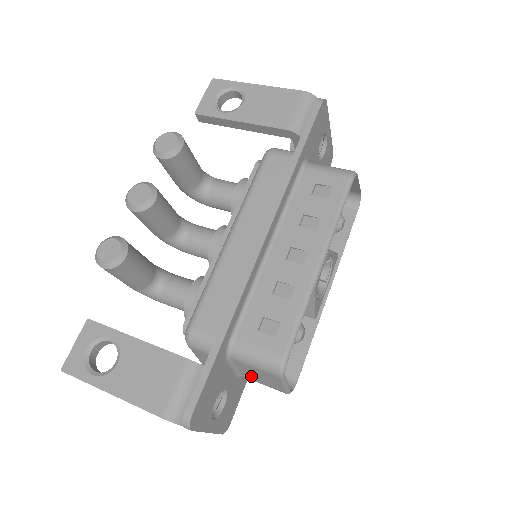
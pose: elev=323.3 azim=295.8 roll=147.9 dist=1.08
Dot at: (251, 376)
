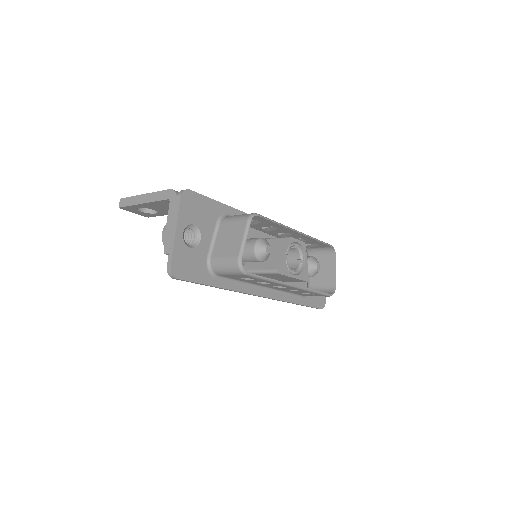
Dot at: (221, 247)
